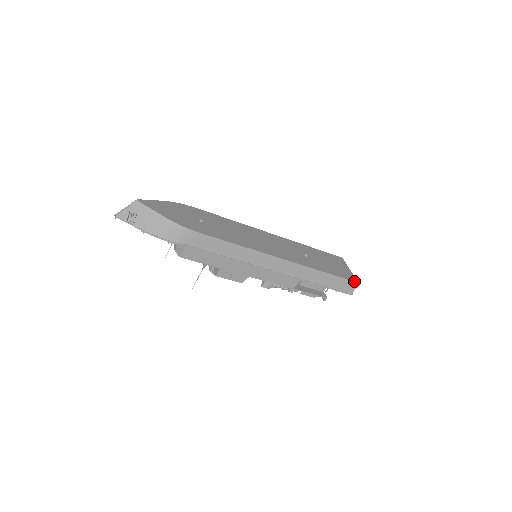
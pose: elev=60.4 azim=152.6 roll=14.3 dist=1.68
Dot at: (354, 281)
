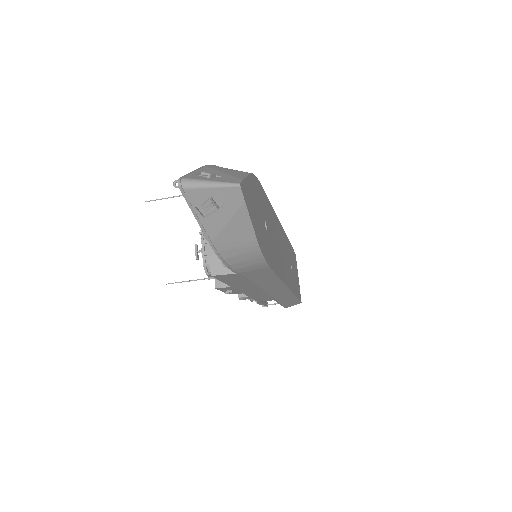
Dot at: occluded
